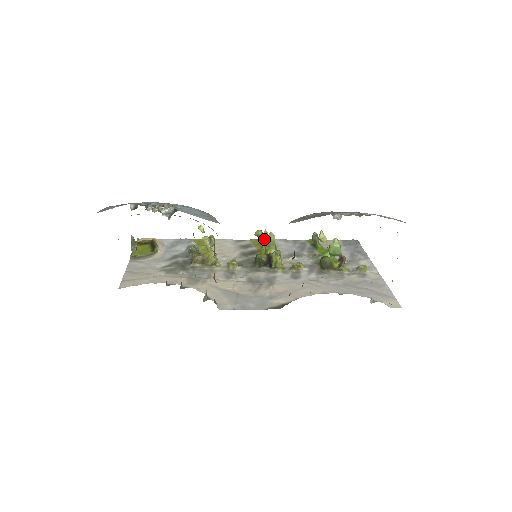
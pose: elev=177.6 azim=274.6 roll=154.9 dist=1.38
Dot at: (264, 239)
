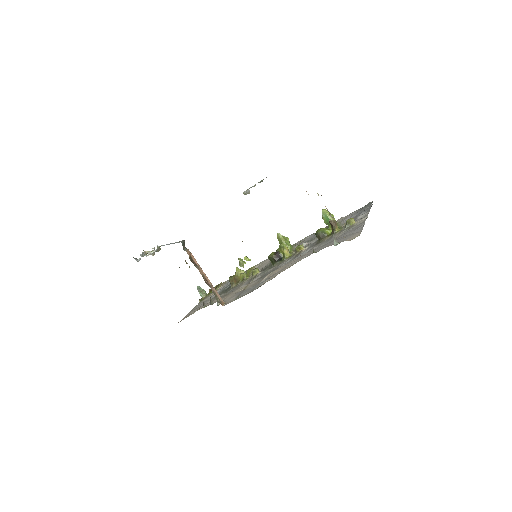
Dot at: occluded
